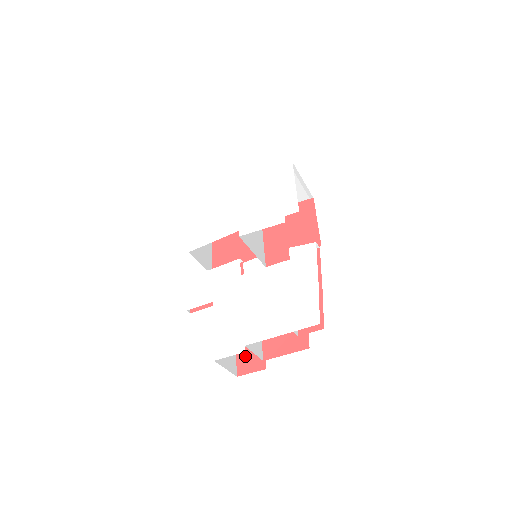
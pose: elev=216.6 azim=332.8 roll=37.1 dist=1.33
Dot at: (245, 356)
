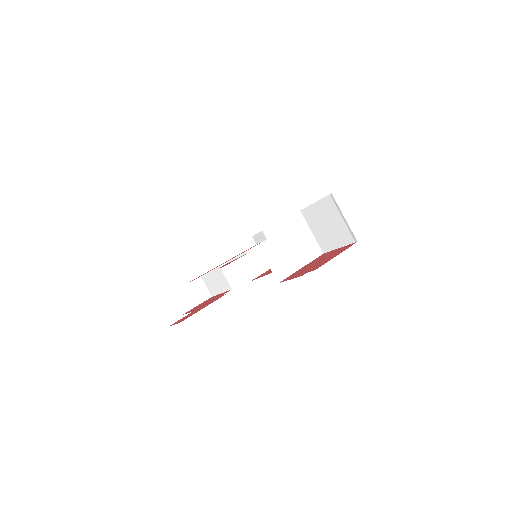
Dot at: (186, 316)
